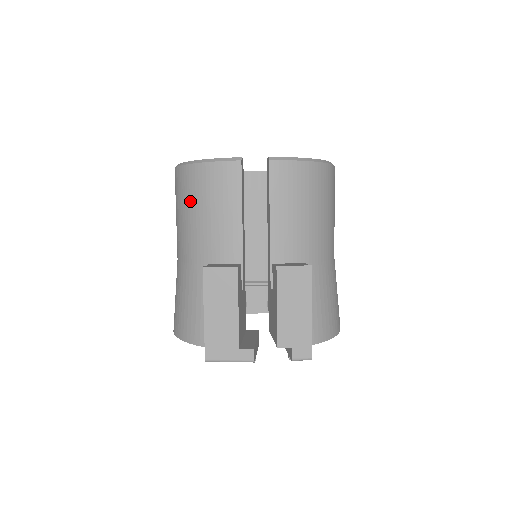
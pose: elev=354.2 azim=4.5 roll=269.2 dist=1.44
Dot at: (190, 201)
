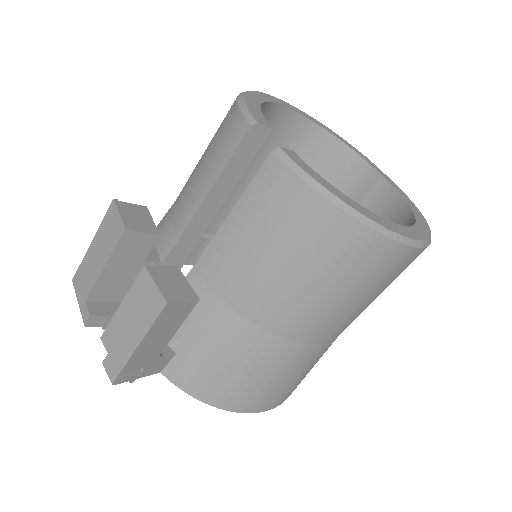
Dot at: occluded
